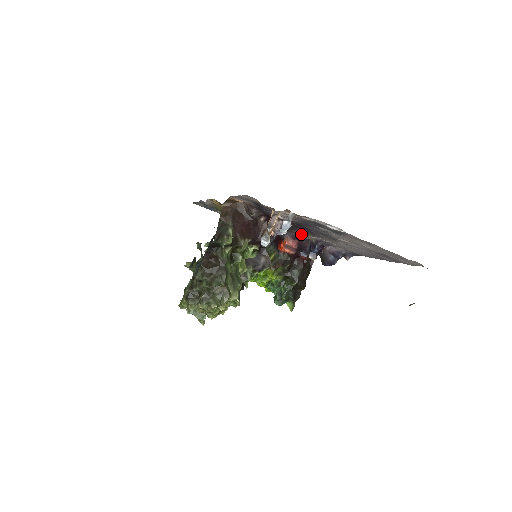
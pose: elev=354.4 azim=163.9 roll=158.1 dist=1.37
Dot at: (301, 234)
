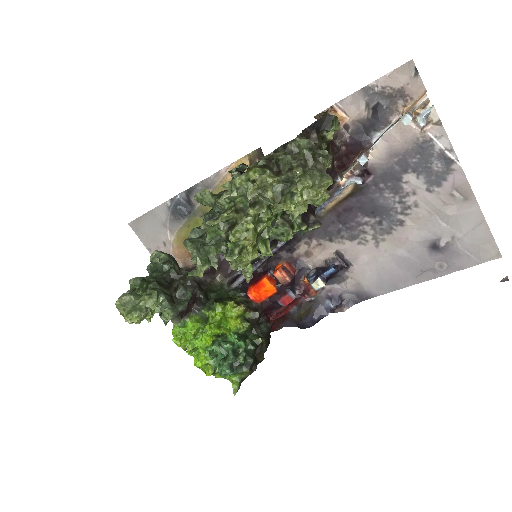
Dot at: (311, 253)
